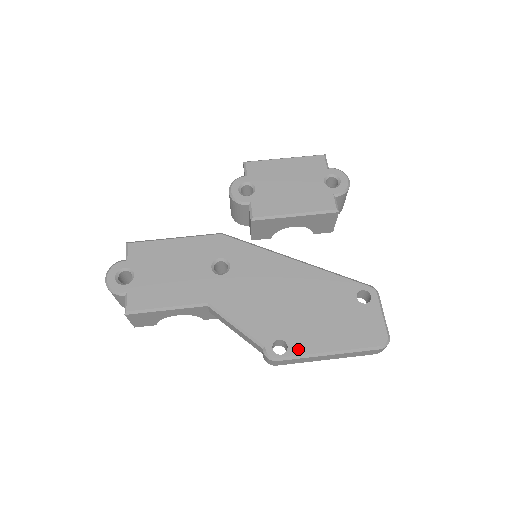
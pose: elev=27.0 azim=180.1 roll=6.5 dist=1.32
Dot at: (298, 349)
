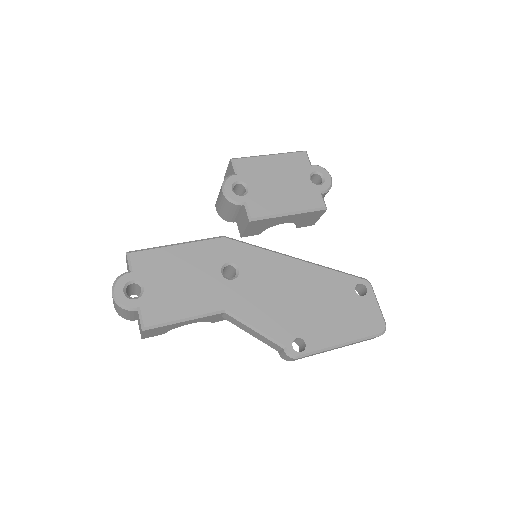
Dot at: (315, 345)
